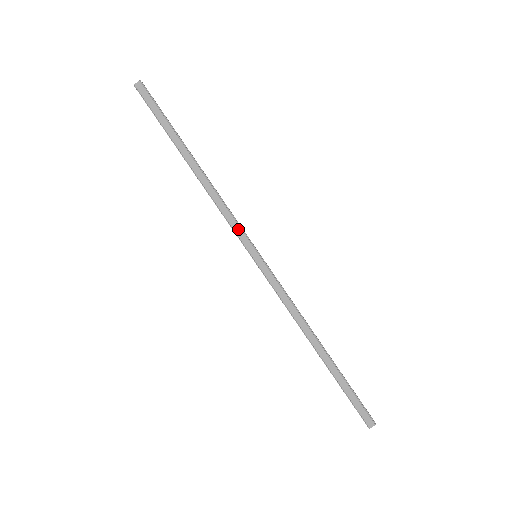
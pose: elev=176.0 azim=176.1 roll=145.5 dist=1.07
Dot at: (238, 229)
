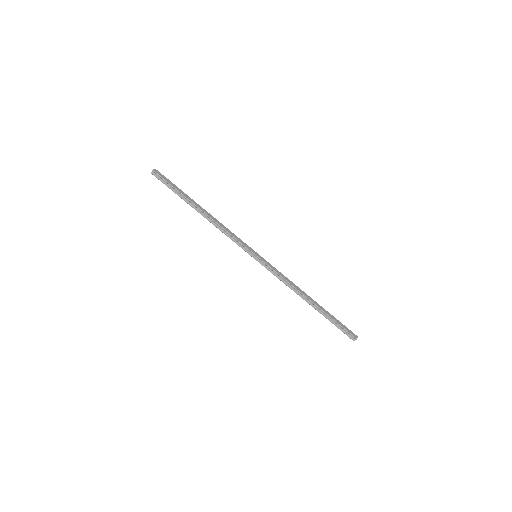
Dot at: (242, 241)
